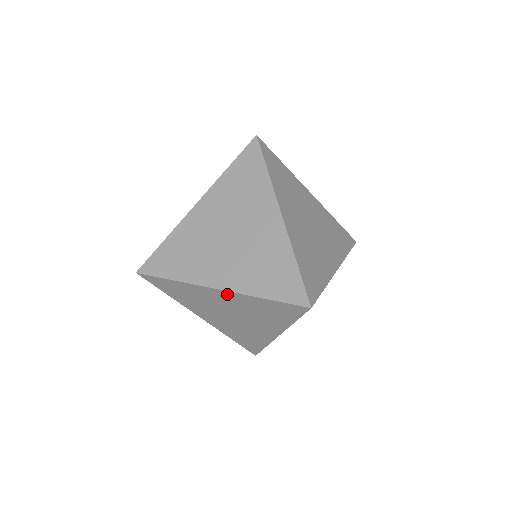
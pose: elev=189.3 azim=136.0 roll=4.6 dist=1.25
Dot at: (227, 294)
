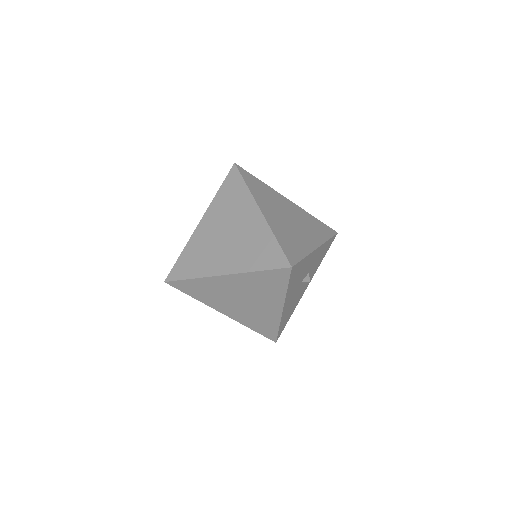
Dot at: (232, 278)
